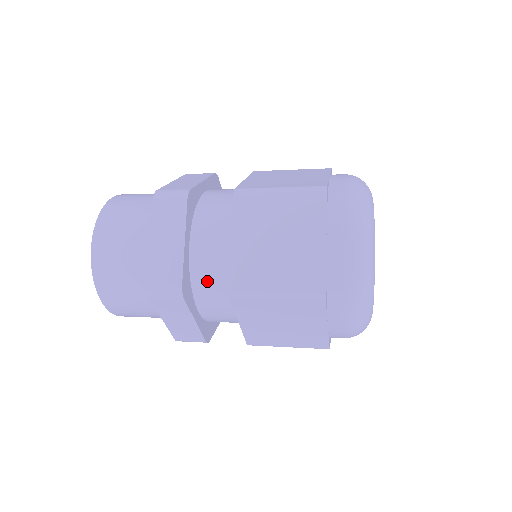
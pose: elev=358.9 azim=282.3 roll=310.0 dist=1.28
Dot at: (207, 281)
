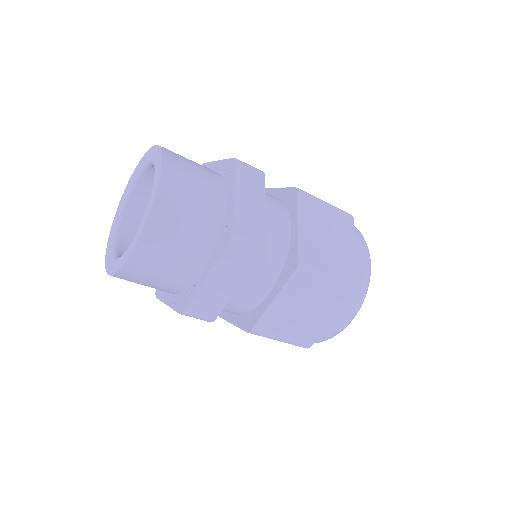
Dot at: (265, 195)
